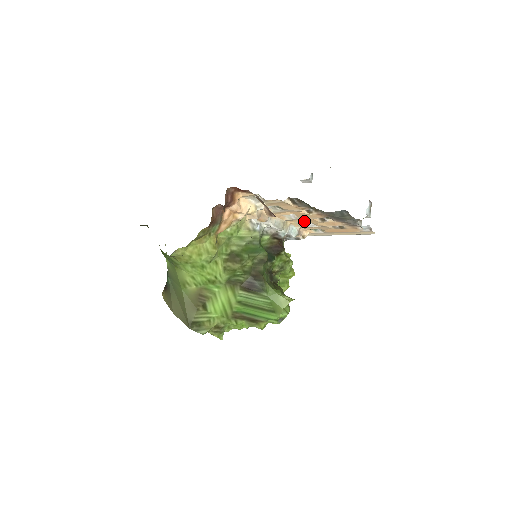
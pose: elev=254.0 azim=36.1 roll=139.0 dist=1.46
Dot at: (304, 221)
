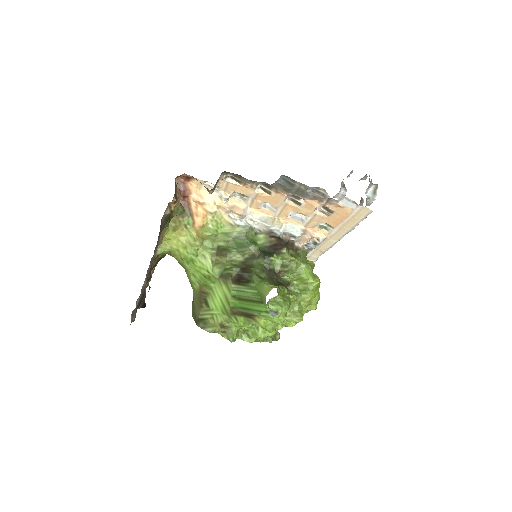
Dot at: (288, 211)
